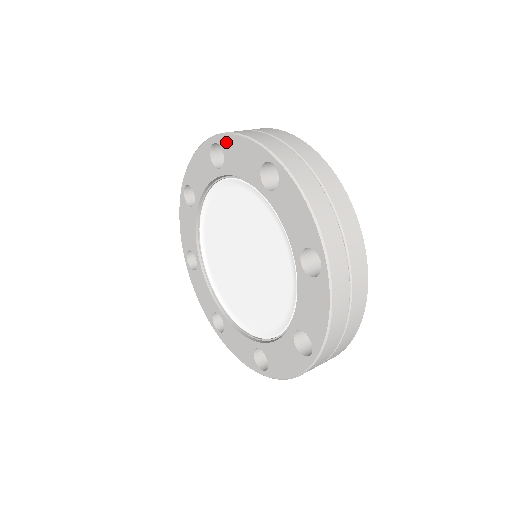
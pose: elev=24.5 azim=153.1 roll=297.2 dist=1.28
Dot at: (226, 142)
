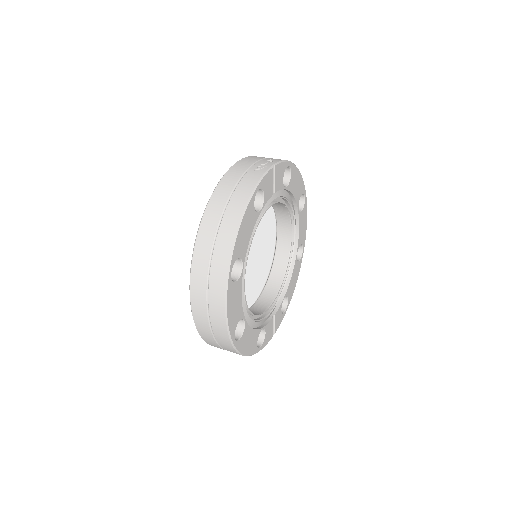
Dot at: occluded
